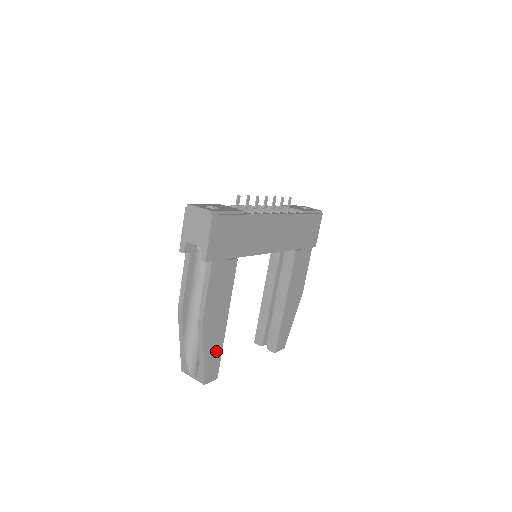
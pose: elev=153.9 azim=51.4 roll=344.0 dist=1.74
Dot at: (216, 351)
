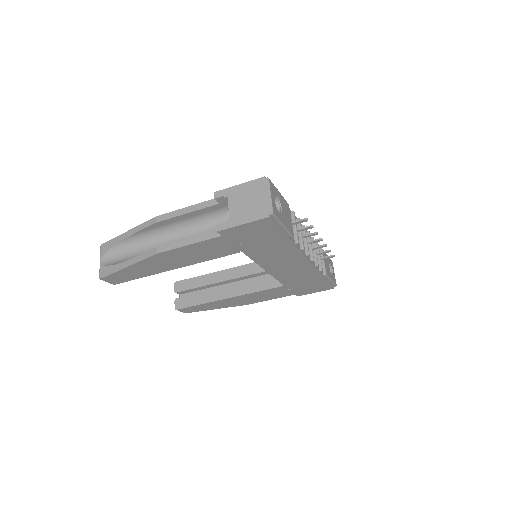
Dot at: (138, 274)
